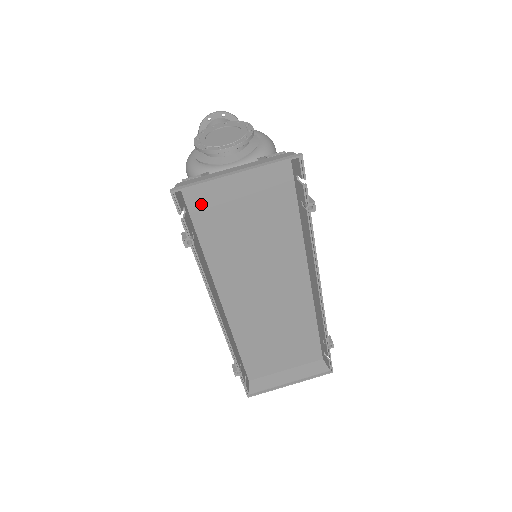
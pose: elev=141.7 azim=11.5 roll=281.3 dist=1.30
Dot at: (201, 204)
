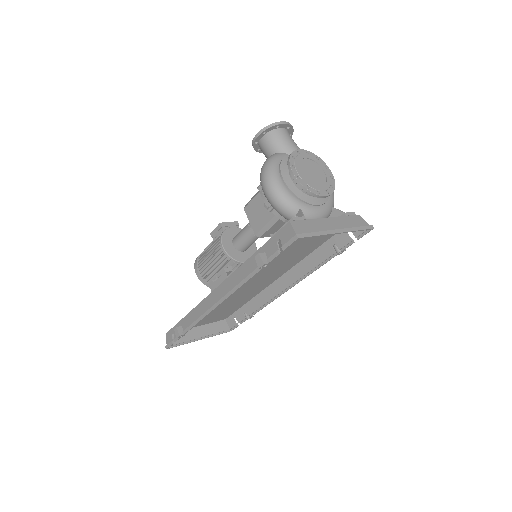
Dot at: occluded
